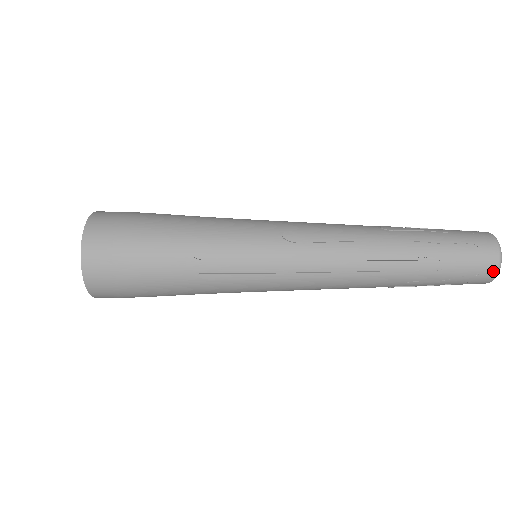
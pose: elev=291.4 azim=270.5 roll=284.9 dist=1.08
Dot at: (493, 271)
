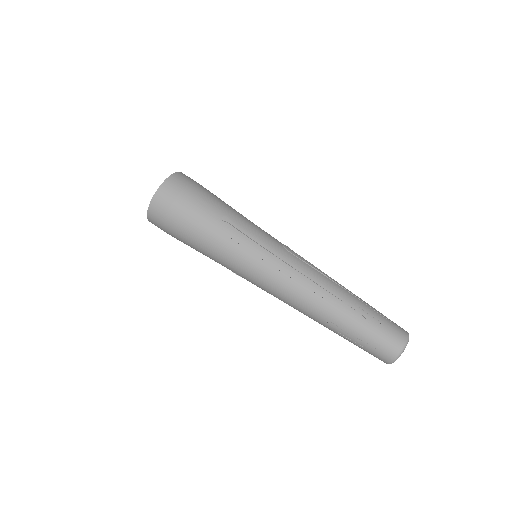
Dot at: (400, 346)
